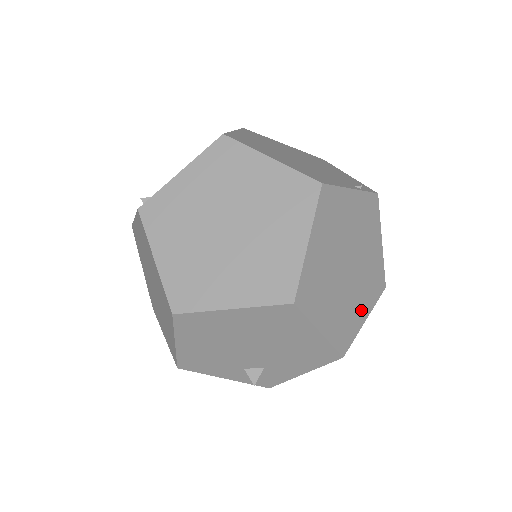
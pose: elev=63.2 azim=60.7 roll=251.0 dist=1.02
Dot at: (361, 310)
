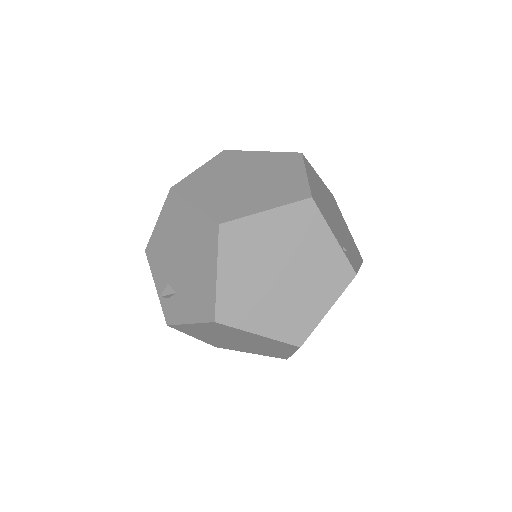
Dot at: (262, 321)
